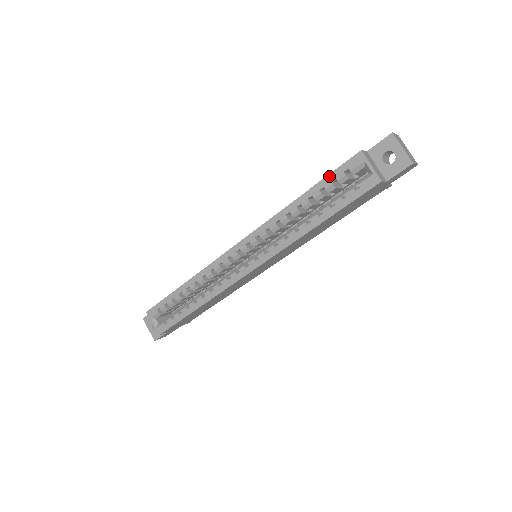
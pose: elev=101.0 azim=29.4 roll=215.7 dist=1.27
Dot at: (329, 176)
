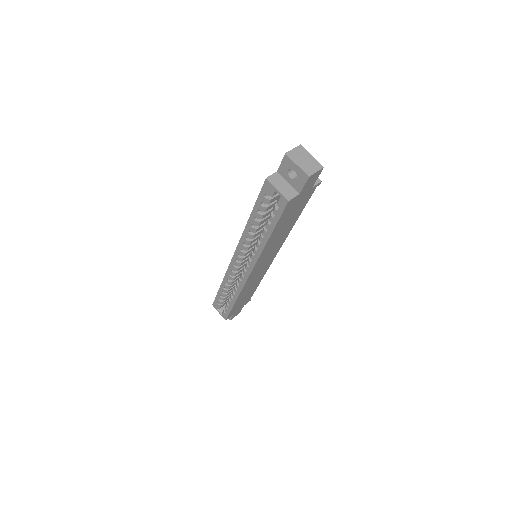
Dot at: (257, 201)
